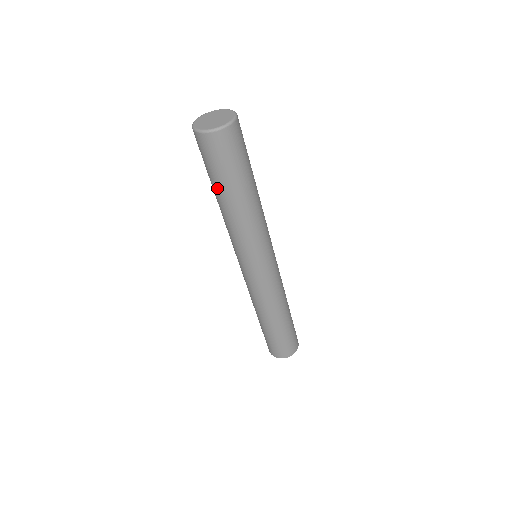
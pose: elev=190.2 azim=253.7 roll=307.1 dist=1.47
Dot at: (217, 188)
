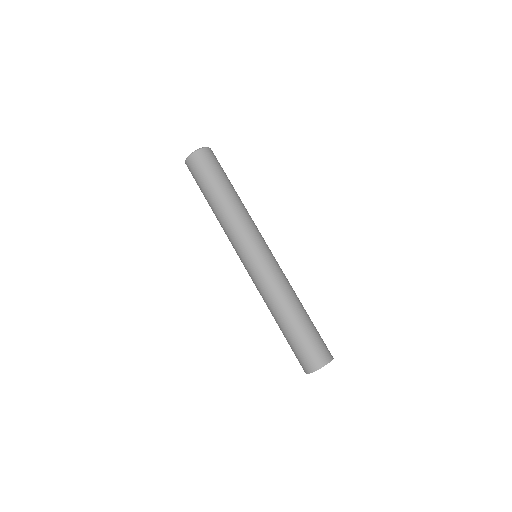
Dot at: (205, 196)
